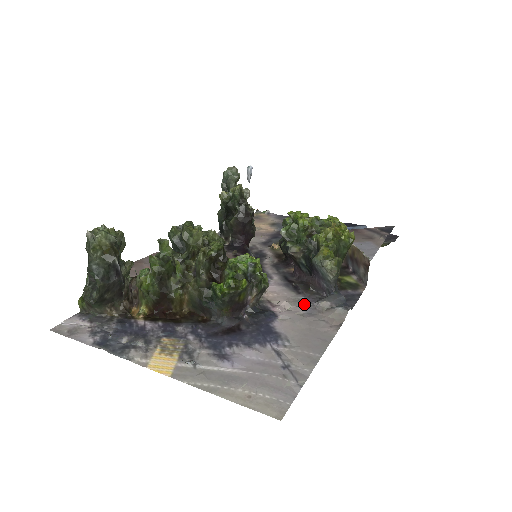
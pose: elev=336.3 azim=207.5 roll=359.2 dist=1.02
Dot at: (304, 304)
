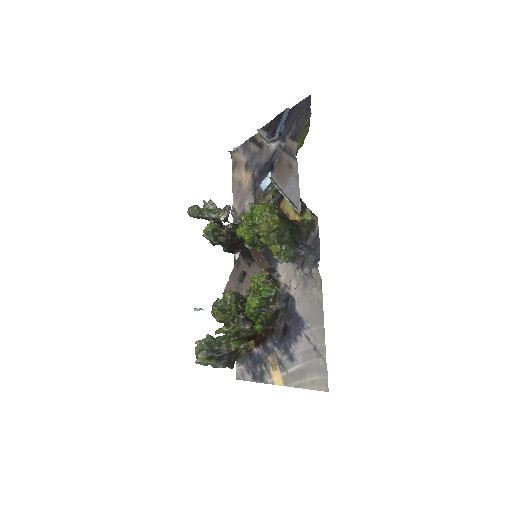
Dot at: (299, 274)
